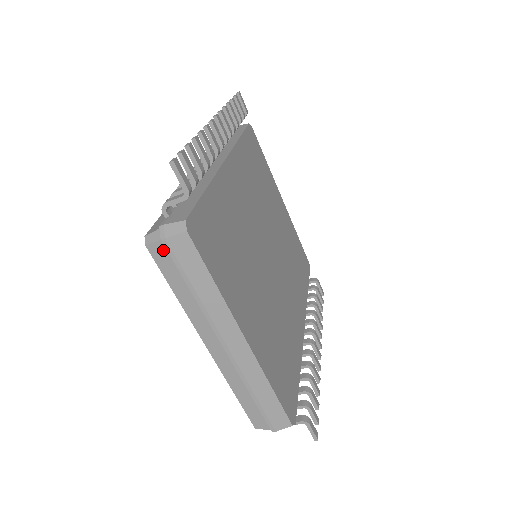
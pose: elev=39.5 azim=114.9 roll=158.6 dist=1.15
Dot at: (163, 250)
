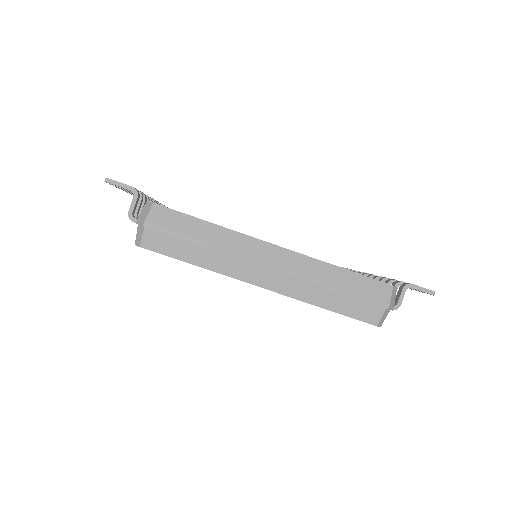
Dot at: (153, 235)
